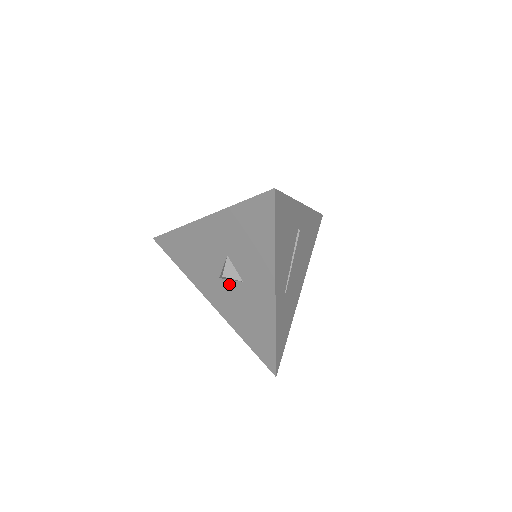
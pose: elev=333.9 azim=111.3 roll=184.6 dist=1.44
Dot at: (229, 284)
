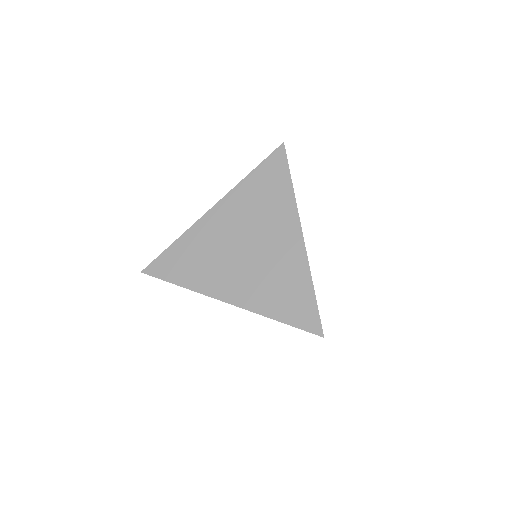
Dot at: occluded
